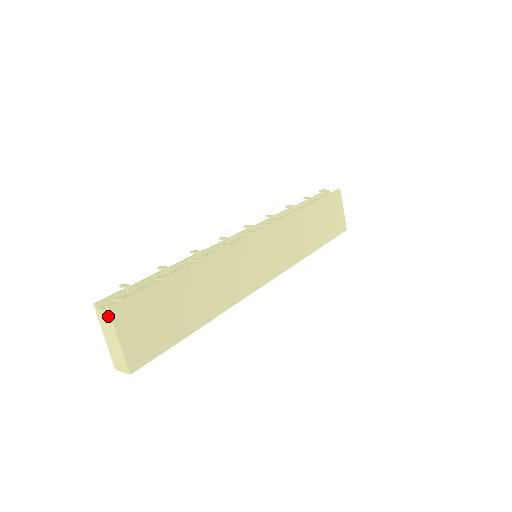
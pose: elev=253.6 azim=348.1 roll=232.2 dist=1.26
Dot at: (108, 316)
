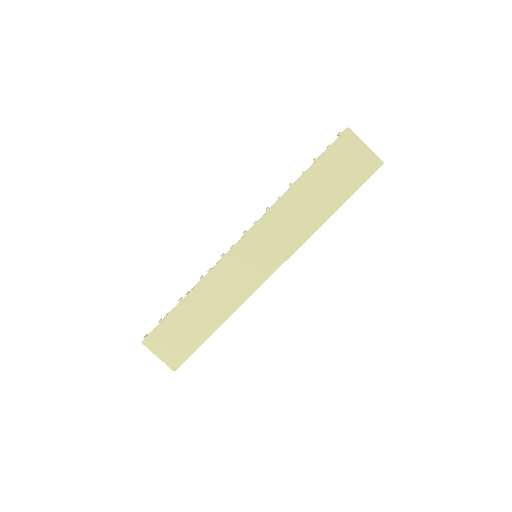
Dot at: (147, 346)
